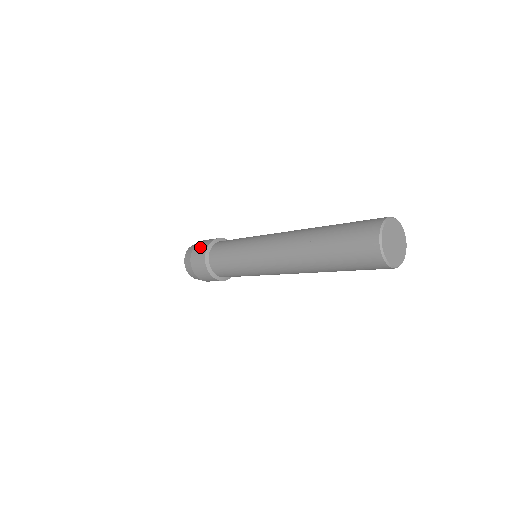
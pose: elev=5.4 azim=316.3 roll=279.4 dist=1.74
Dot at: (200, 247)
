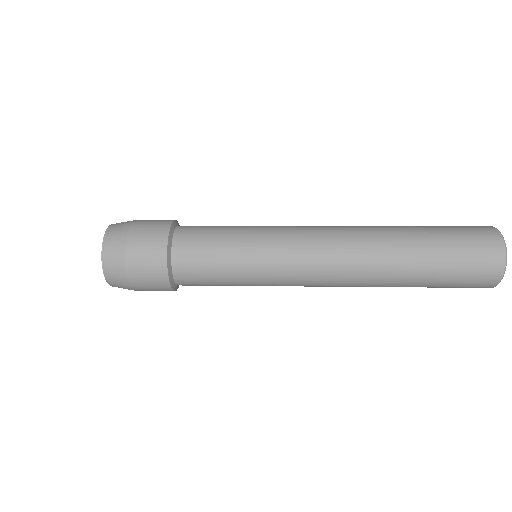
Dot at: (145, 253)
